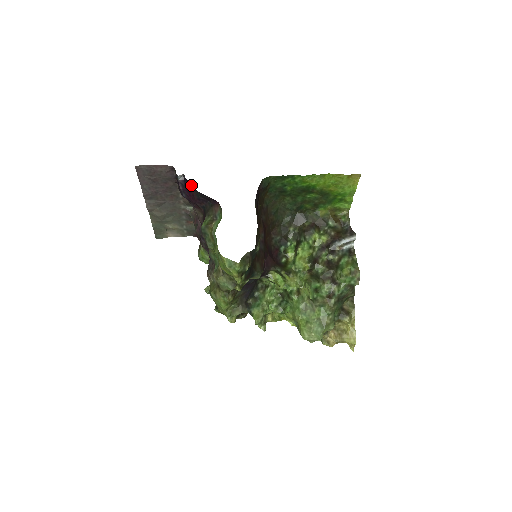
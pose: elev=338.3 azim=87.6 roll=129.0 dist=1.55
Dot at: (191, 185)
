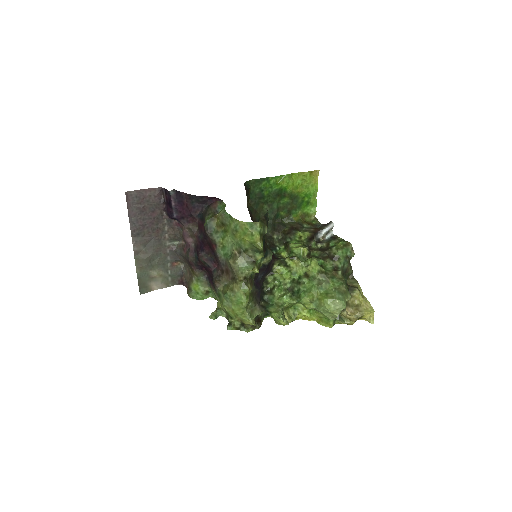
Dot at: (185, 194)
